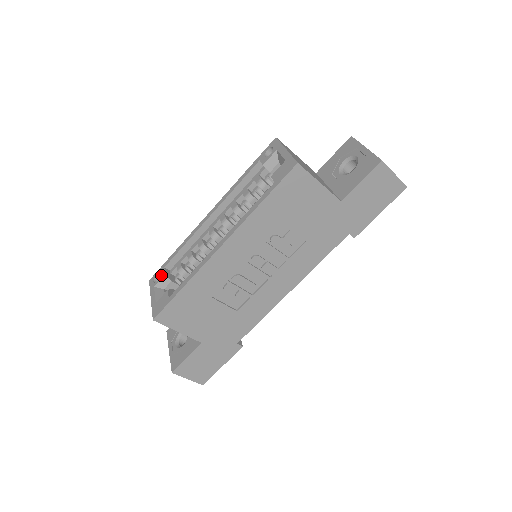
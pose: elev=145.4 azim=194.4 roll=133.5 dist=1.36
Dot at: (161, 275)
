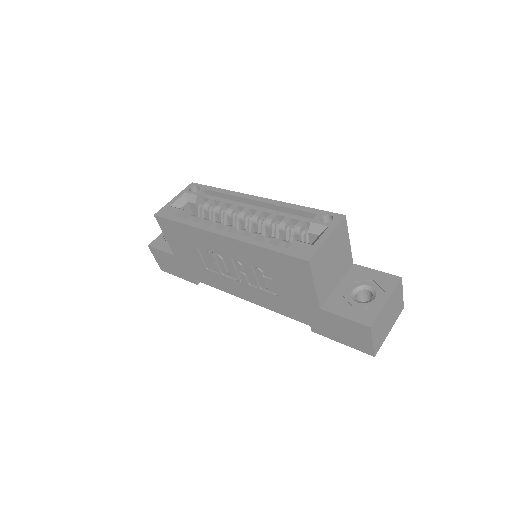
Dot at: (196, 191)
